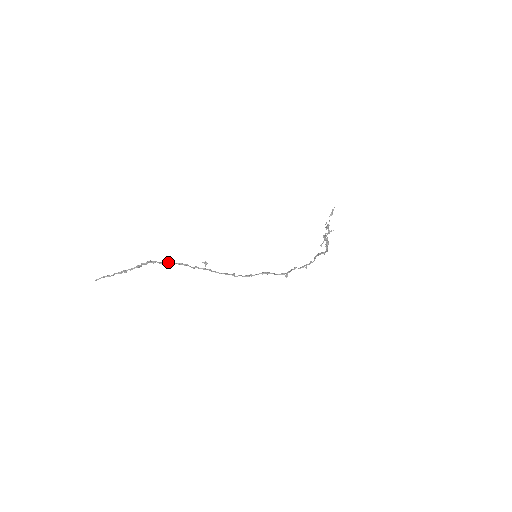
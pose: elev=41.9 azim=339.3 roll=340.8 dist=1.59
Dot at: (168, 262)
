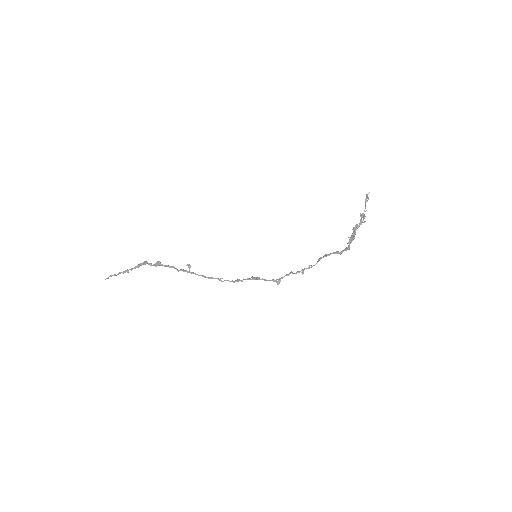
Dot at: (156, 264)
